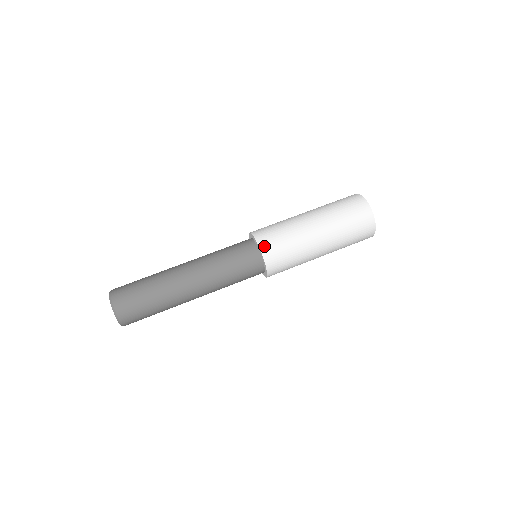
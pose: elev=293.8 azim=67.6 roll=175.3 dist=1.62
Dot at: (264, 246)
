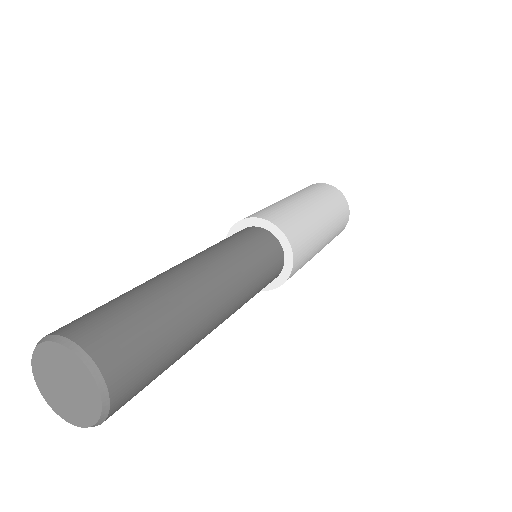
Dot at: (278, 222)
